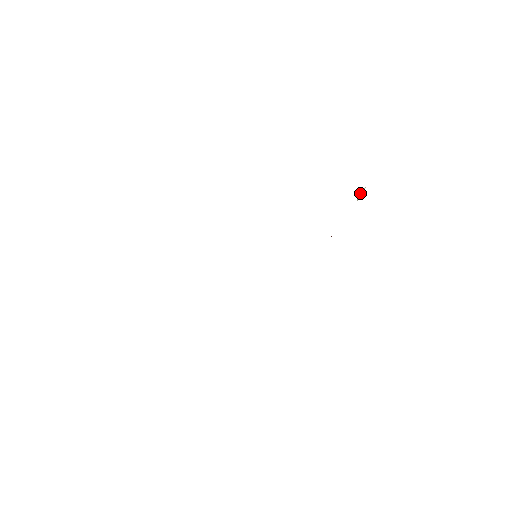
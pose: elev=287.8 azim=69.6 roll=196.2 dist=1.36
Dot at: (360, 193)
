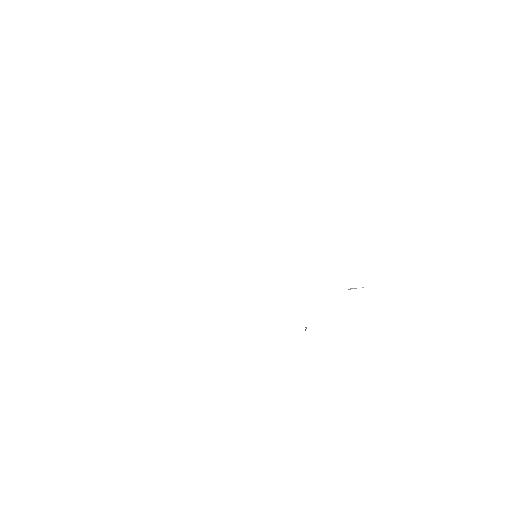
Dot at: occluded
